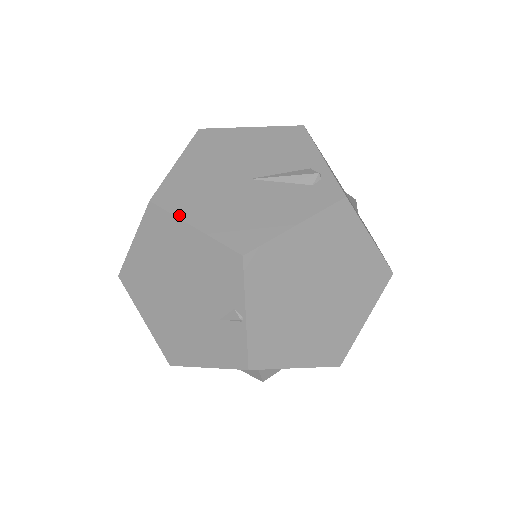
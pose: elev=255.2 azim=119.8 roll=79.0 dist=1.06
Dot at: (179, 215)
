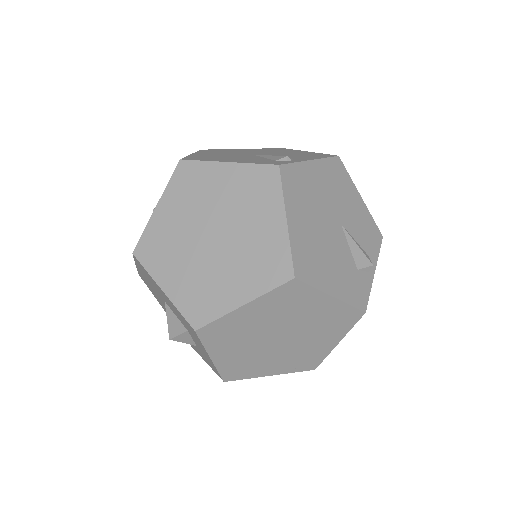
Dot at: (197, 152)
